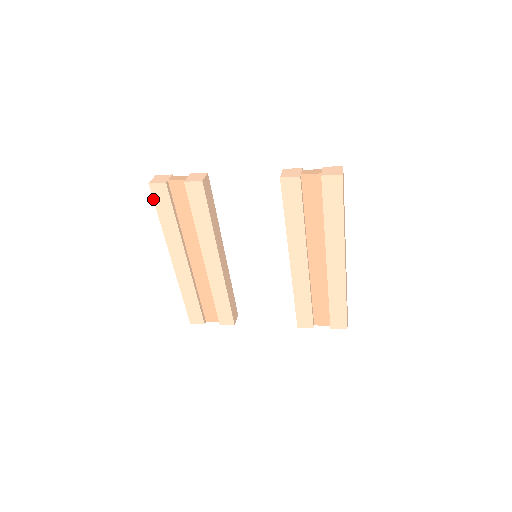
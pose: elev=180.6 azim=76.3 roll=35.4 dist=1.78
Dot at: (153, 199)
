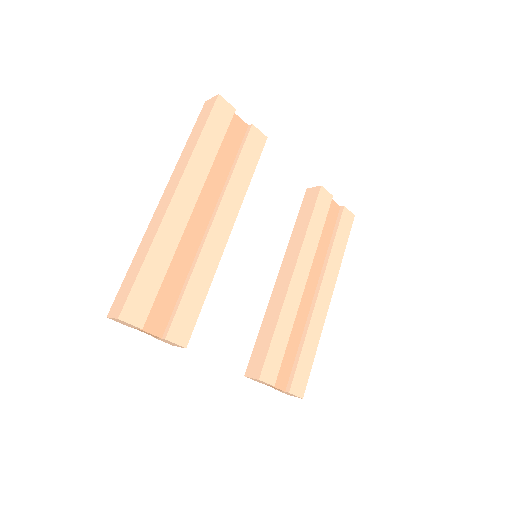
Dot at: (211, 111)
